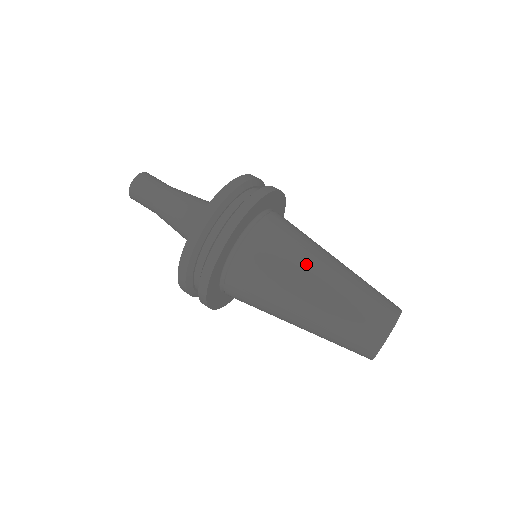
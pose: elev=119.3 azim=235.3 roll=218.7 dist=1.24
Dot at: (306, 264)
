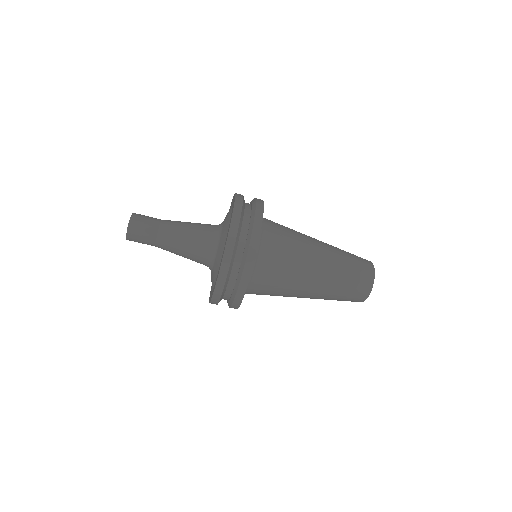
Dot at: (304, 271)
